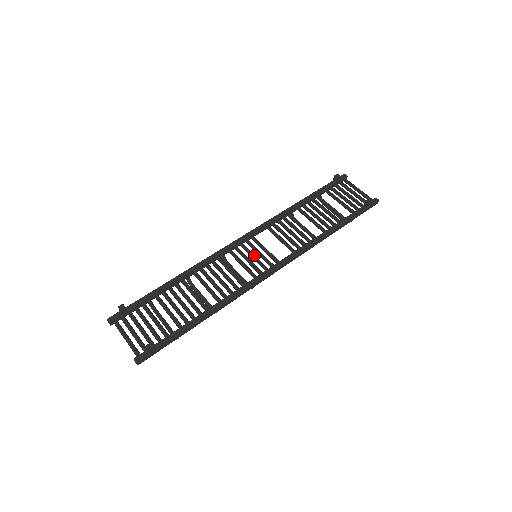
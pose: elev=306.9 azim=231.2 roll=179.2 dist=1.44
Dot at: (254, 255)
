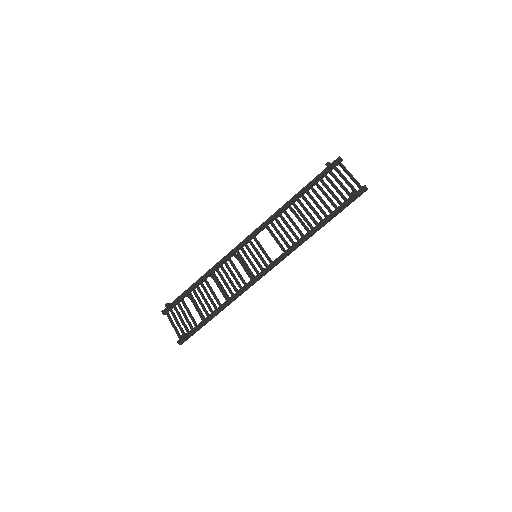
Dot at: (253, 256)
